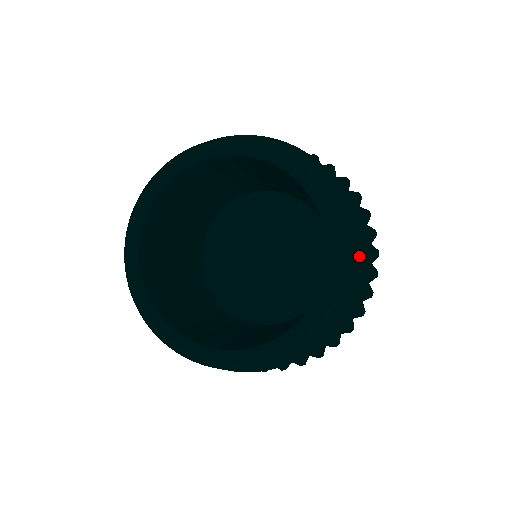
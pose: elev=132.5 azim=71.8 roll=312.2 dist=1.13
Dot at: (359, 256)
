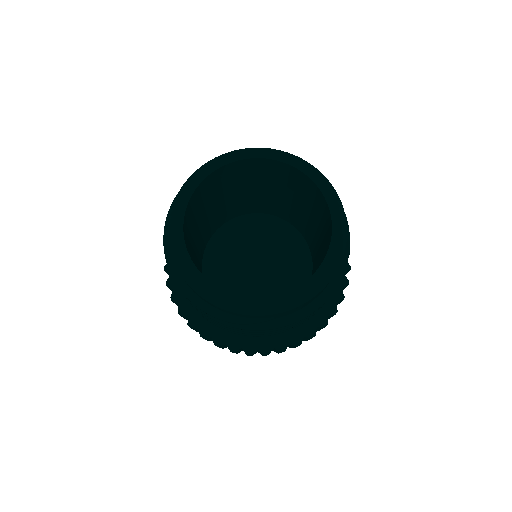
Dot at: occluded
